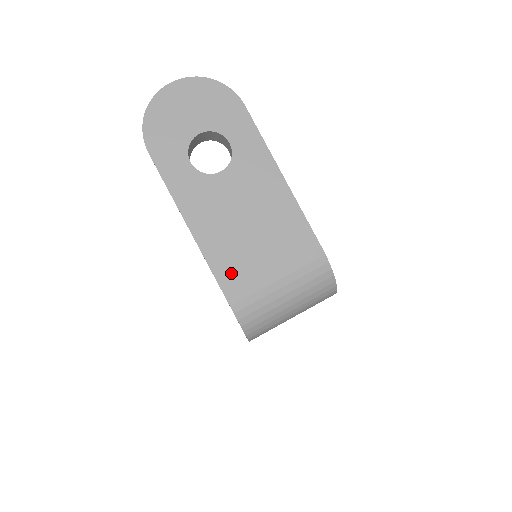
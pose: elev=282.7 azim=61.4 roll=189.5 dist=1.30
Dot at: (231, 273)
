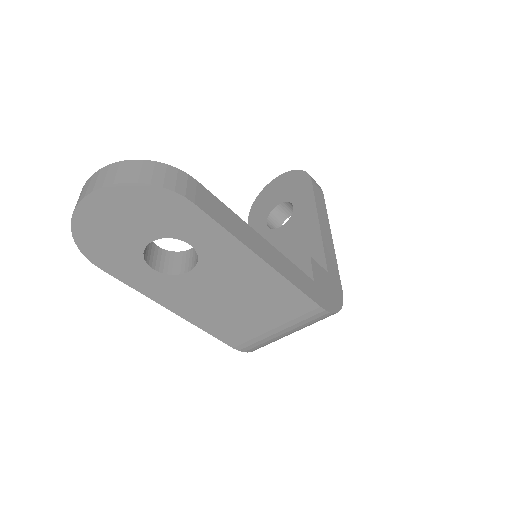
Dot at: (232, 335)
